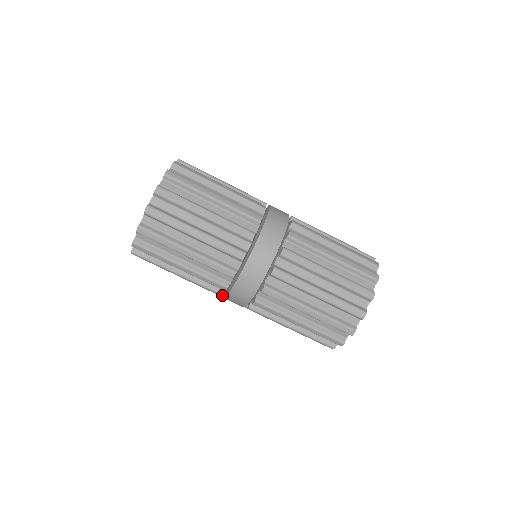
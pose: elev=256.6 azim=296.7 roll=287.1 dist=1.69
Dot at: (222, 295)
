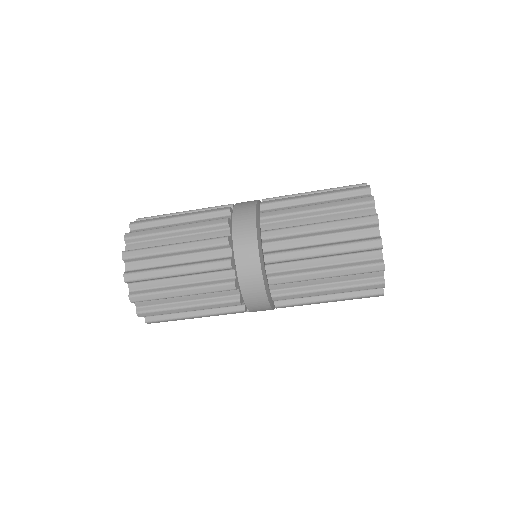
Dot at: (239, 300)
